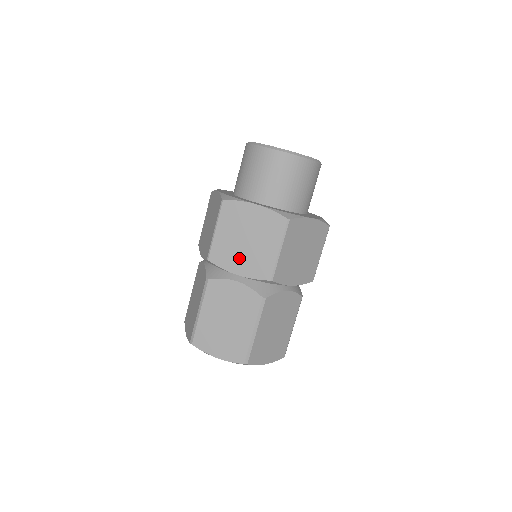
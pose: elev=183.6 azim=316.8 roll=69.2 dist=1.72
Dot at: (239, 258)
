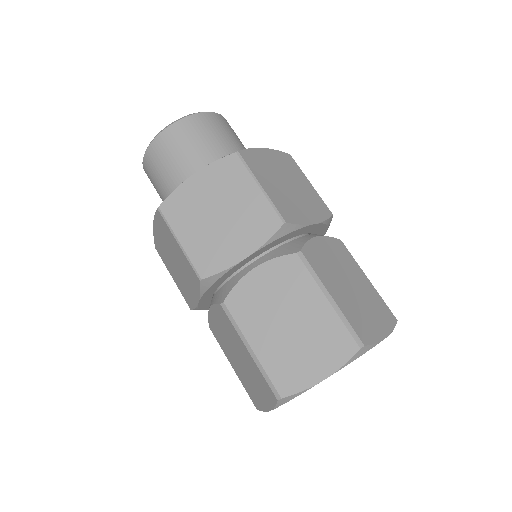
Dot at: (300, 206)
